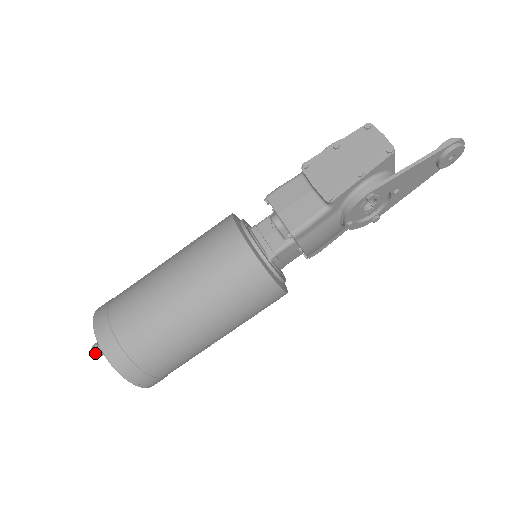
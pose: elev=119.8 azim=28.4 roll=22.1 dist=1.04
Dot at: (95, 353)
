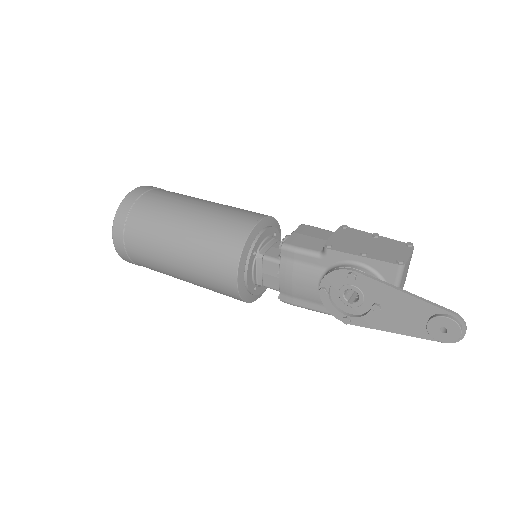
Dot at: occluded
